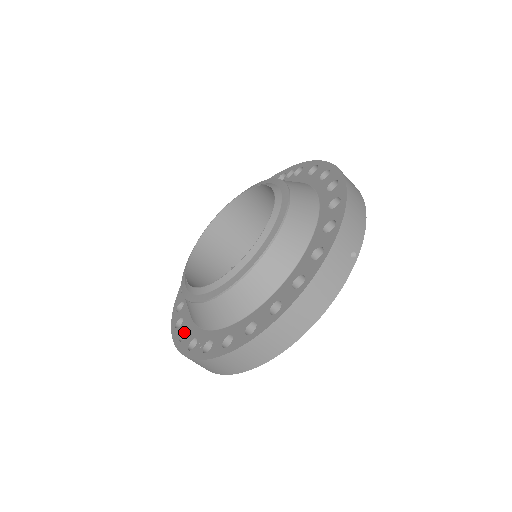
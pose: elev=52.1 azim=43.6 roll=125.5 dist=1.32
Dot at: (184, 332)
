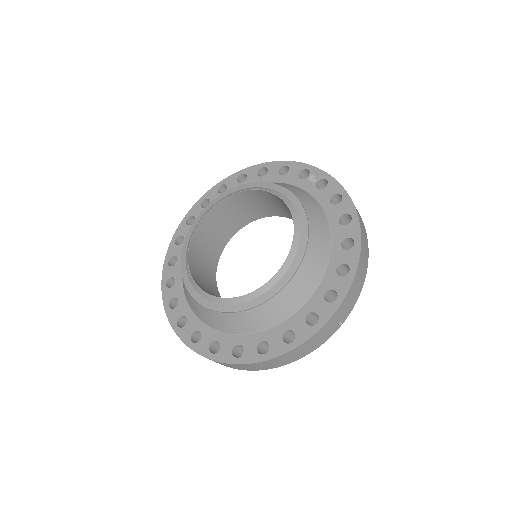
Dot at: (174, 298)
